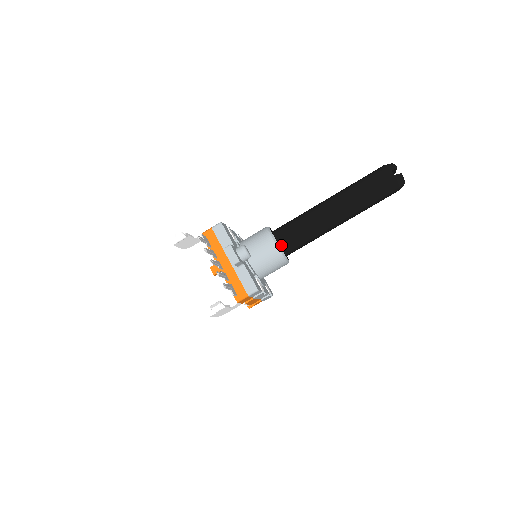
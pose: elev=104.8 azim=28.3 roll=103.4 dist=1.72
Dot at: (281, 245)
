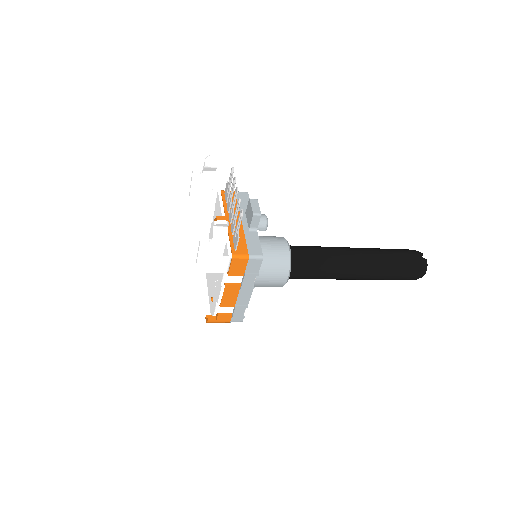
Dot at: (291, 255)
